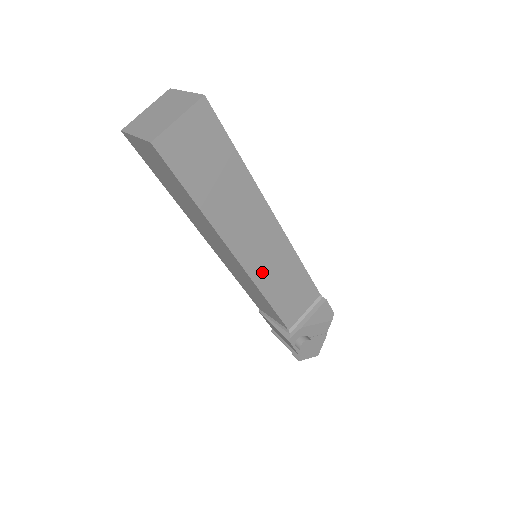
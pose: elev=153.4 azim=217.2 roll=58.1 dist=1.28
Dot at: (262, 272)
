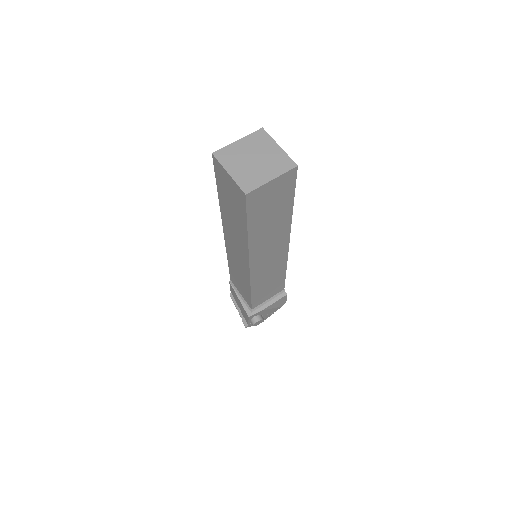
Dot at: (259, 275)
